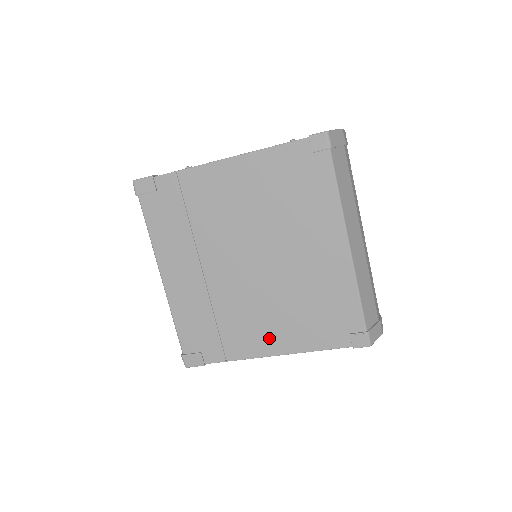
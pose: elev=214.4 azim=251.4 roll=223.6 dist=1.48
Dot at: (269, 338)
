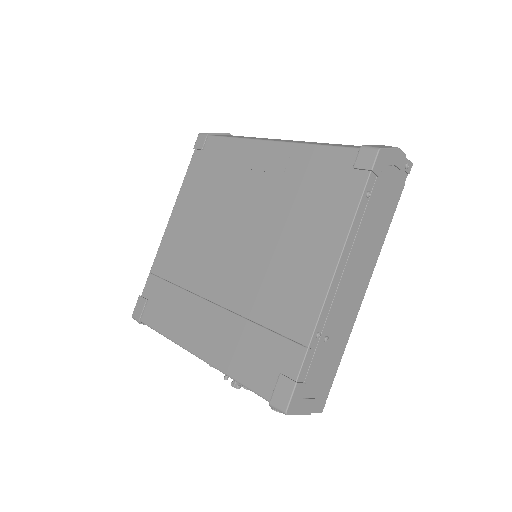
Dot at: (310, 270)
